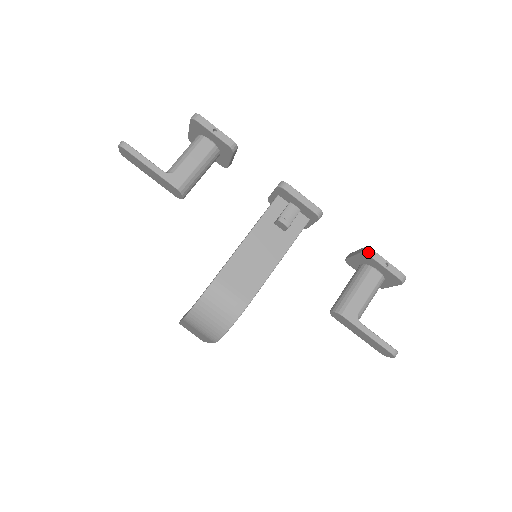
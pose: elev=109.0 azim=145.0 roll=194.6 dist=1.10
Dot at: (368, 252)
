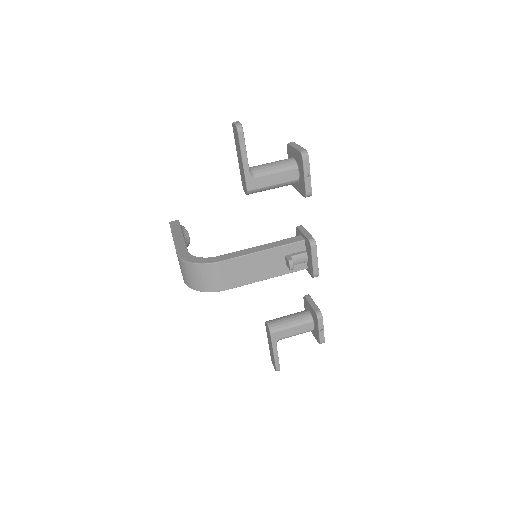
Dot at: (319, 317)
